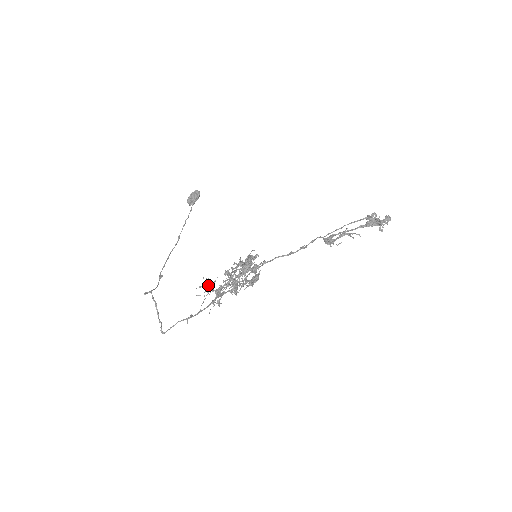
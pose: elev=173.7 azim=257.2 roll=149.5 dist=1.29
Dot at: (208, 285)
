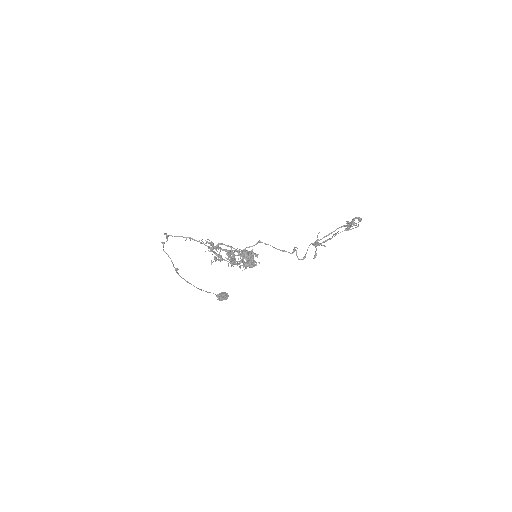
Dot at: (211, 242)
